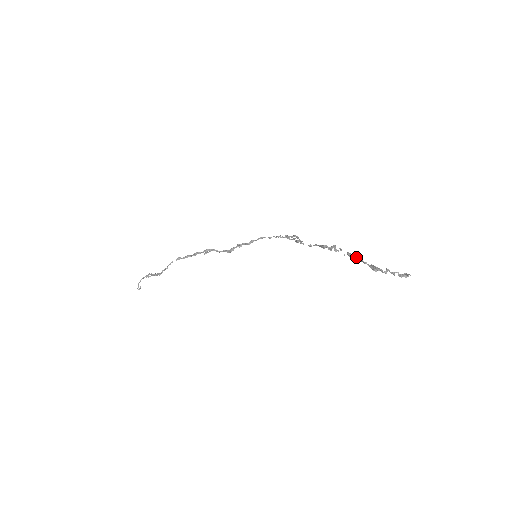
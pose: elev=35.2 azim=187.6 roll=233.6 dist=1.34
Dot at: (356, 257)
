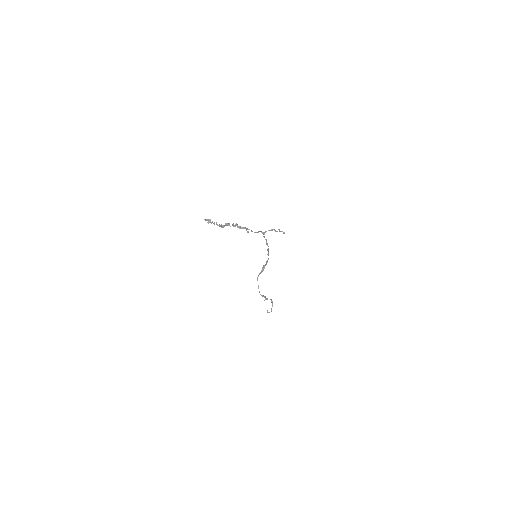
Dot at: occluded
